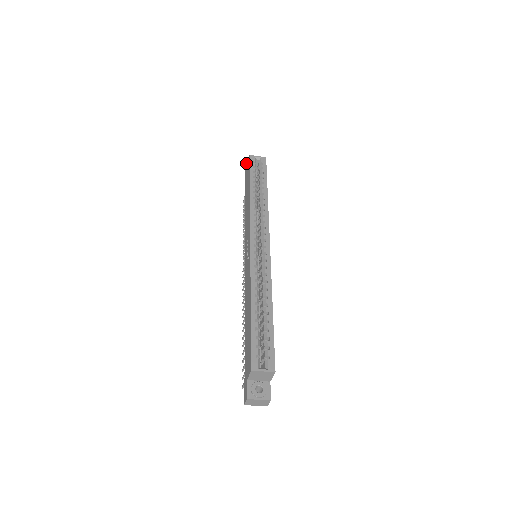
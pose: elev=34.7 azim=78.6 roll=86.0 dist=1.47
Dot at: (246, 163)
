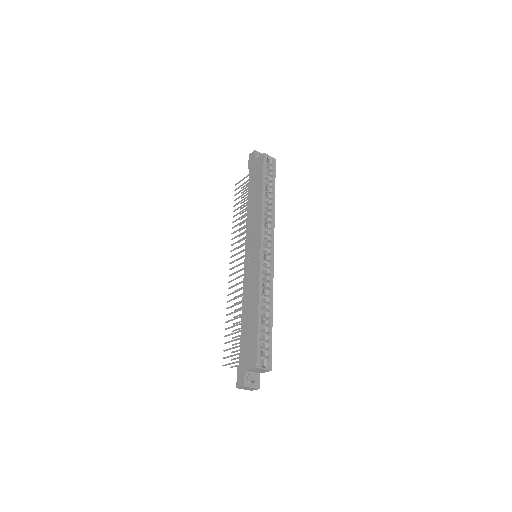
Dot at: (254, 154)
